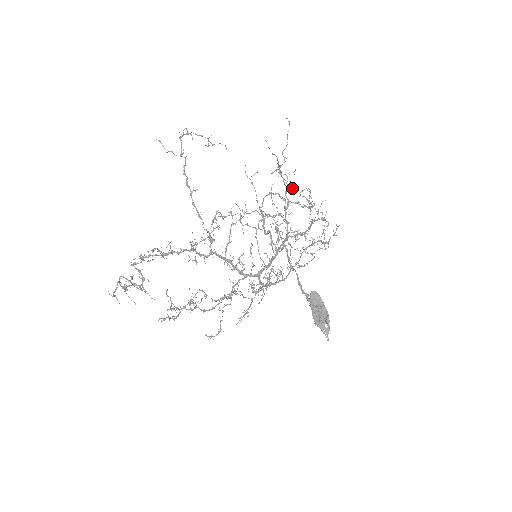
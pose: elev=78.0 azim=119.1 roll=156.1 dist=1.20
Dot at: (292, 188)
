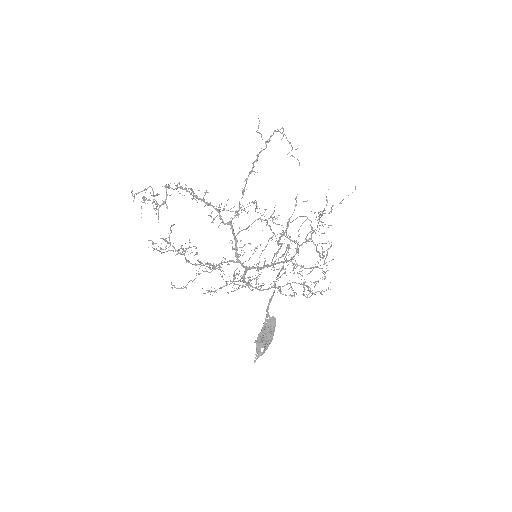
Dot at: occluded
